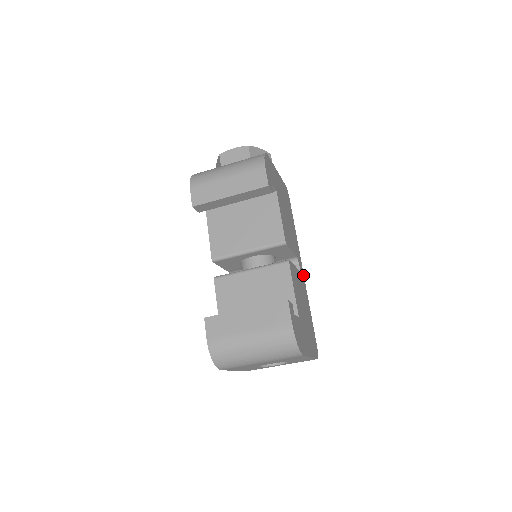
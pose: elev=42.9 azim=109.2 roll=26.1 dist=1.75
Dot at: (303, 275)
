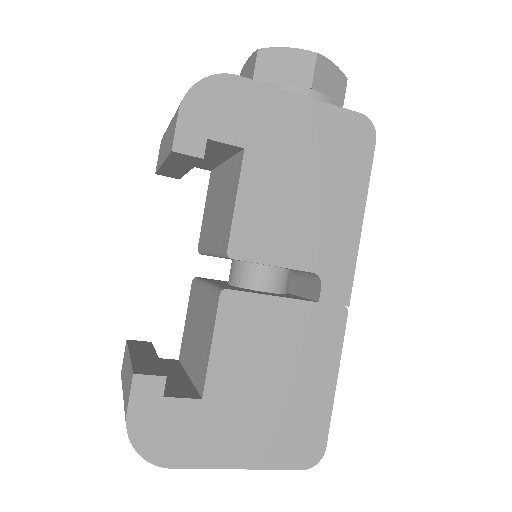
Dot at: (344, 306)
